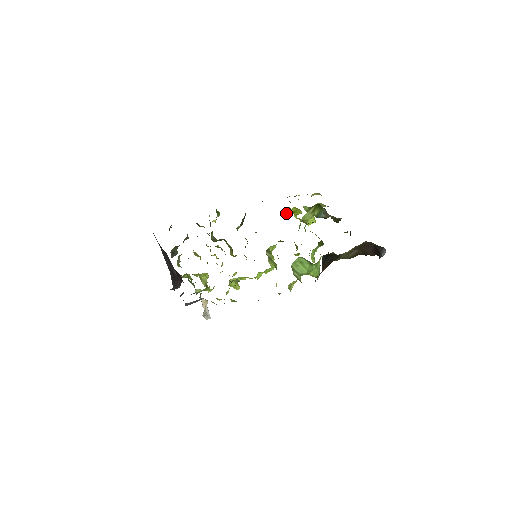
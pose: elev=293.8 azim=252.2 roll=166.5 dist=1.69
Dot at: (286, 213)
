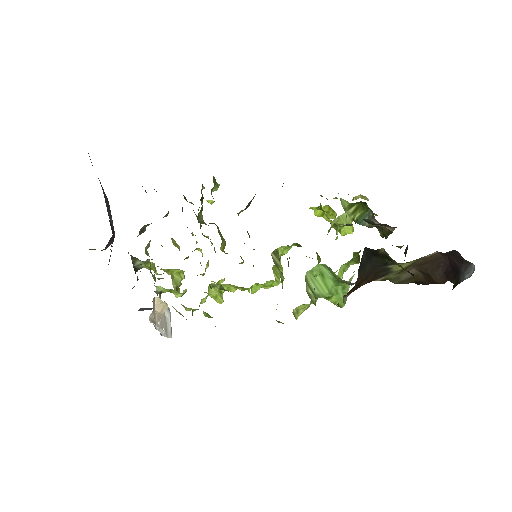
Dot at: (313, 207)
